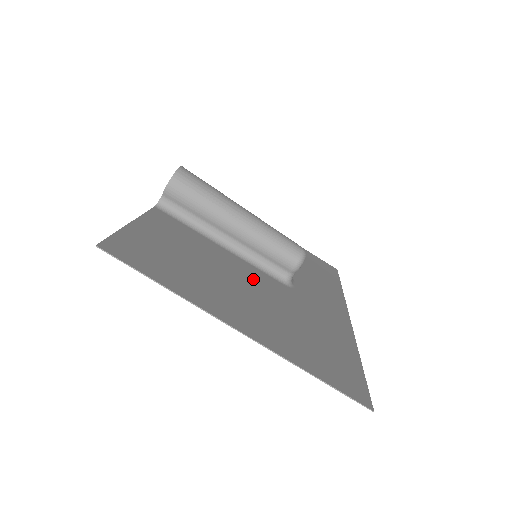
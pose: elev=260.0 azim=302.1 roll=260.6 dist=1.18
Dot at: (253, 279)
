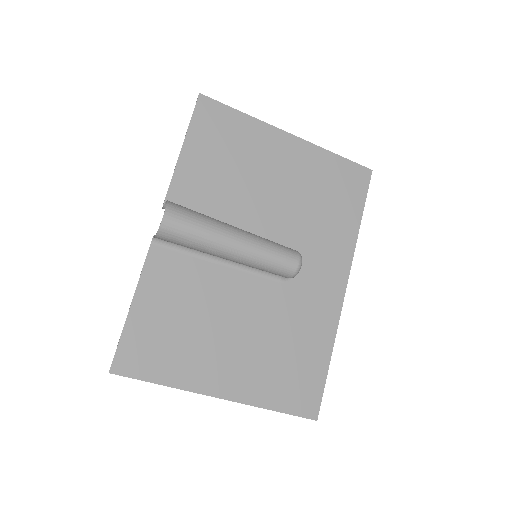
Dot at: (246, 303)
